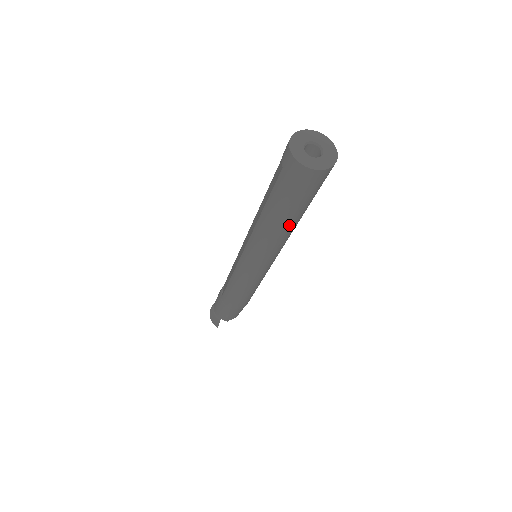
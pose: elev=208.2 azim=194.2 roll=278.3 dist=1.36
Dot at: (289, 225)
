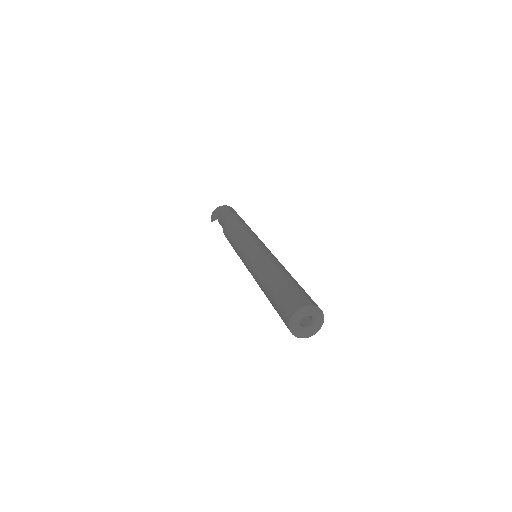
Dot at: occluded
